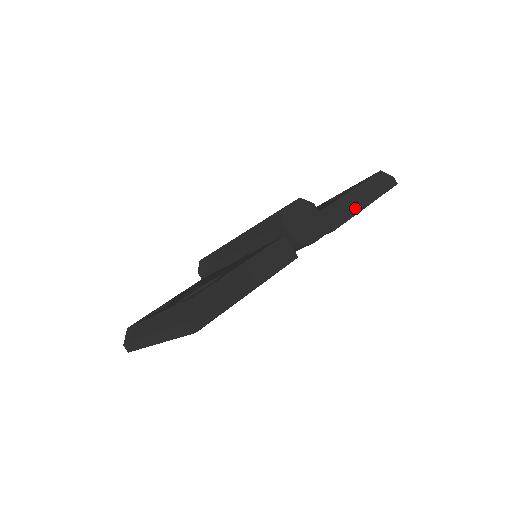
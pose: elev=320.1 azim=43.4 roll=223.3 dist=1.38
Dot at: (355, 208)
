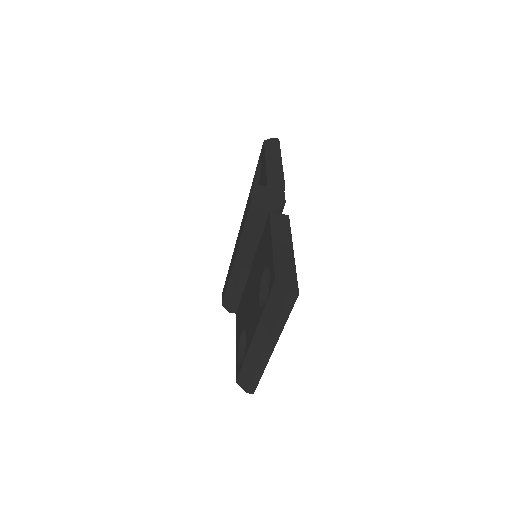
Dot at: (279, 169)
